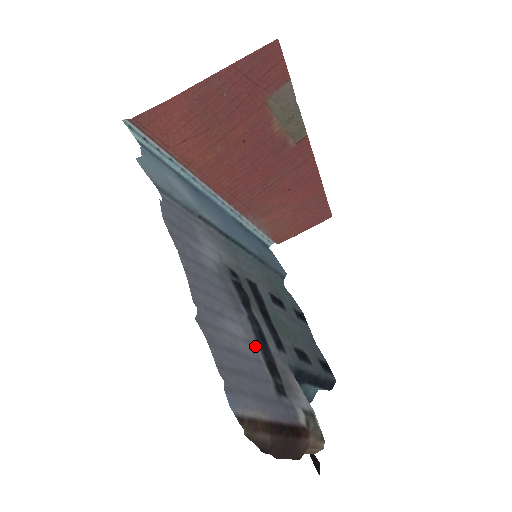
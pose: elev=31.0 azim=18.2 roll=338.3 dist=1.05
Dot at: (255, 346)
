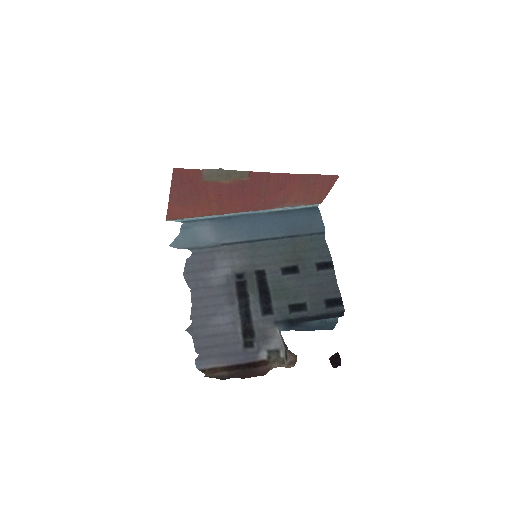
Dot at: (237, 323)
